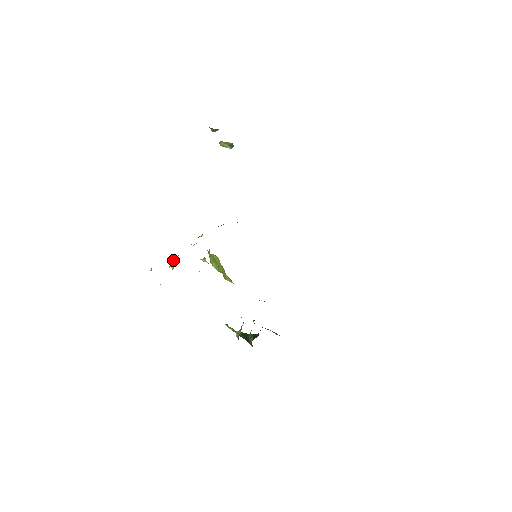
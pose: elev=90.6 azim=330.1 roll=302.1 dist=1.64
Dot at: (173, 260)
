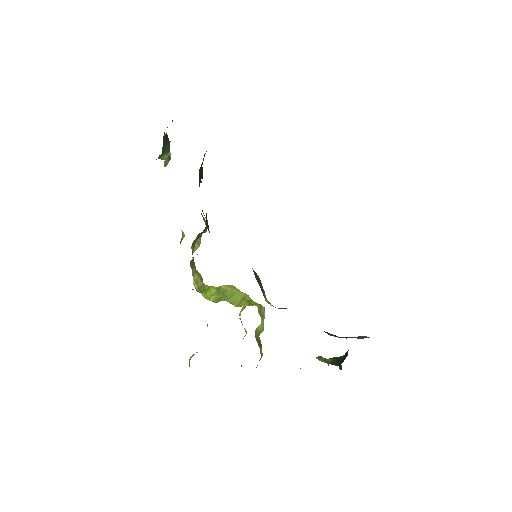
Dot at: occluded
